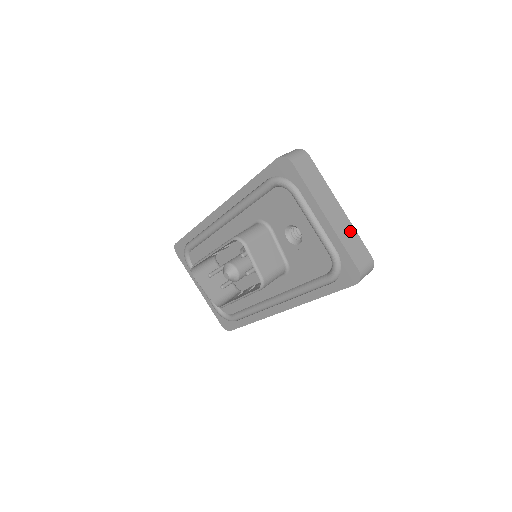
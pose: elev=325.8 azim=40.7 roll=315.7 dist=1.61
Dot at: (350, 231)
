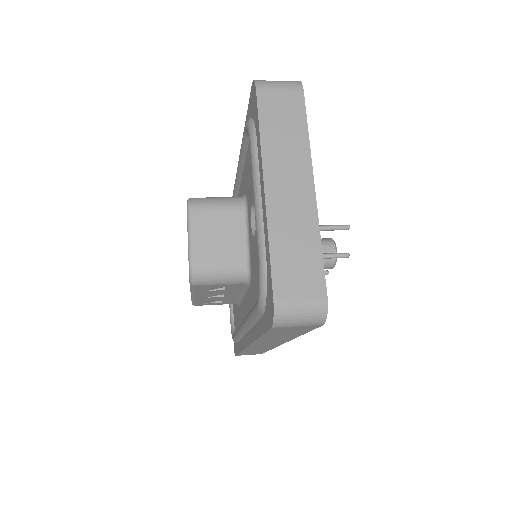
Dot at: (305, 231)
